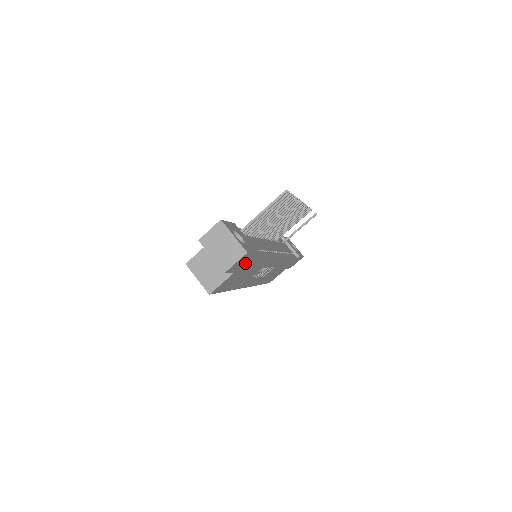
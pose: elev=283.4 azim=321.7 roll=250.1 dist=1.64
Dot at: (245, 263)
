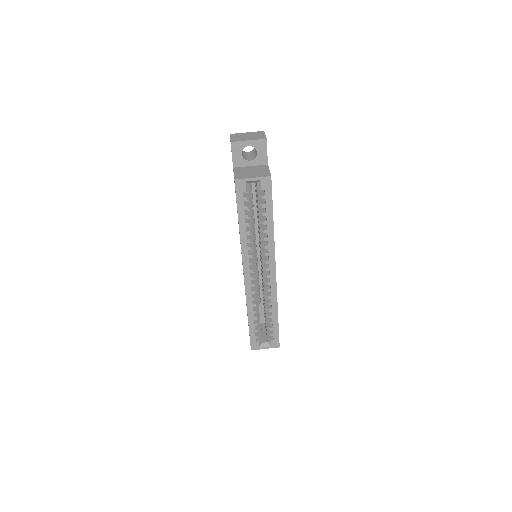
Dot at: occluded
